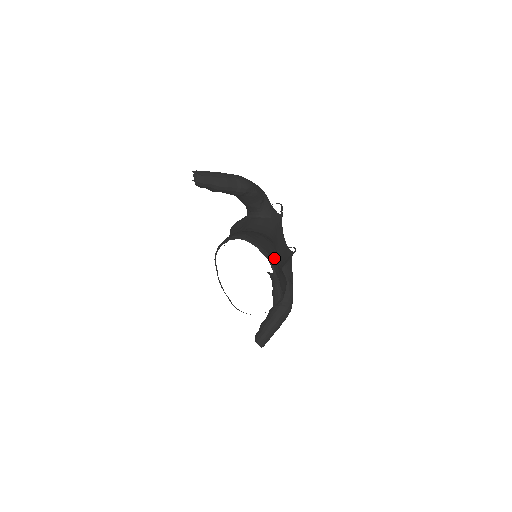
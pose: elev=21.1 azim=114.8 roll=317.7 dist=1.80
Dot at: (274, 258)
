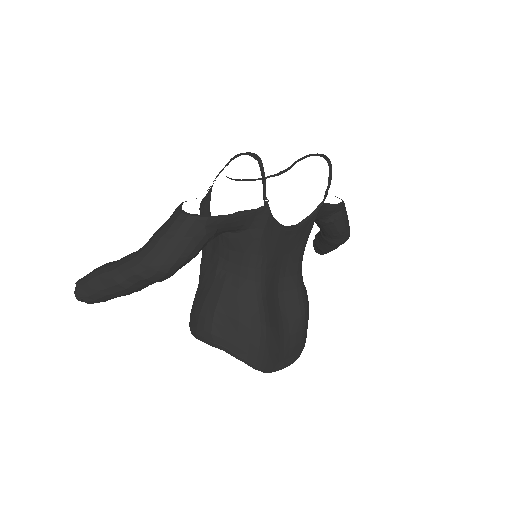
Dot at: (264, 358)
